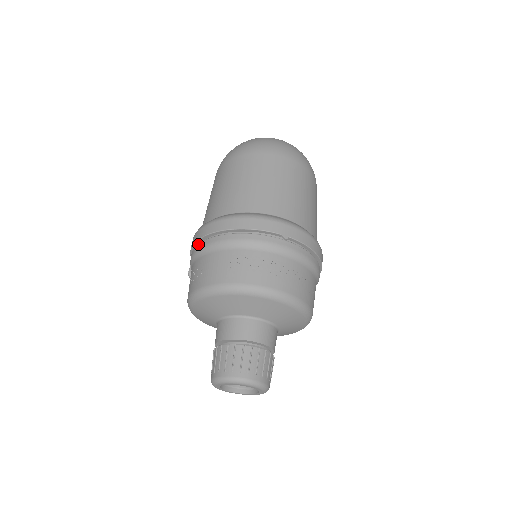
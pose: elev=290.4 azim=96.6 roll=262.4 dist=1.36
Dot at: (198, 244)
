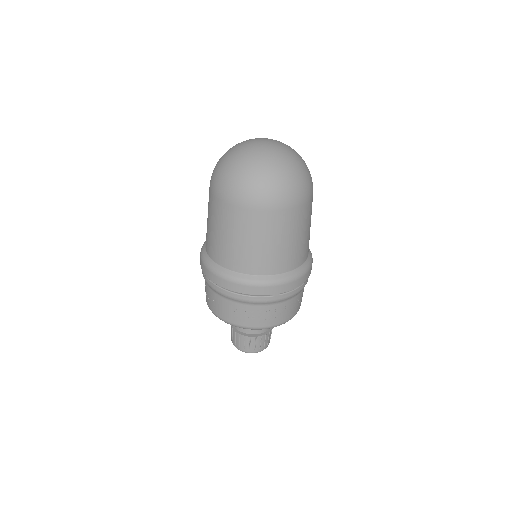
Dot at: (206, 278)
